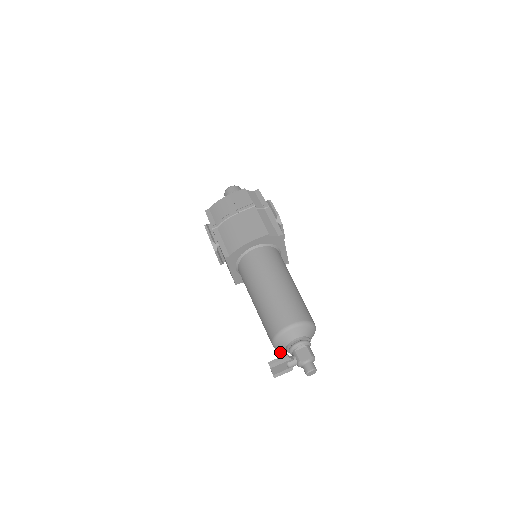
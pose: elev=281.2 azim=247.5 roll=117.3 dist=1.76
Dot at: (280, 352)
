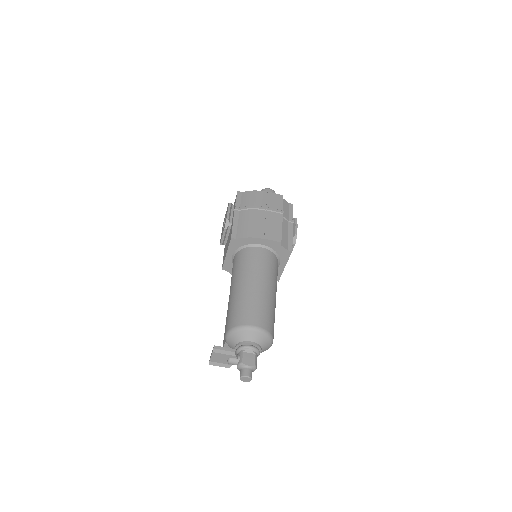
Dot at: occluded
